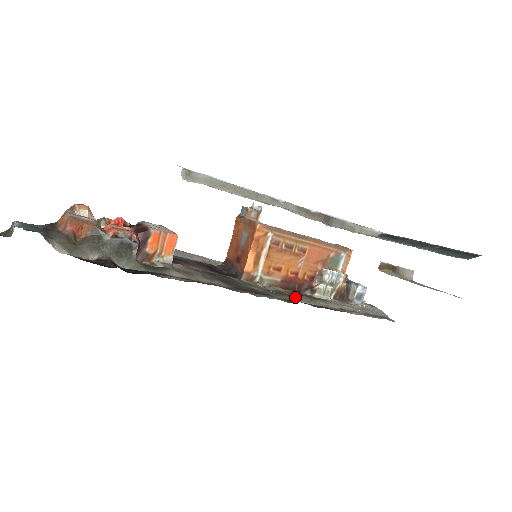
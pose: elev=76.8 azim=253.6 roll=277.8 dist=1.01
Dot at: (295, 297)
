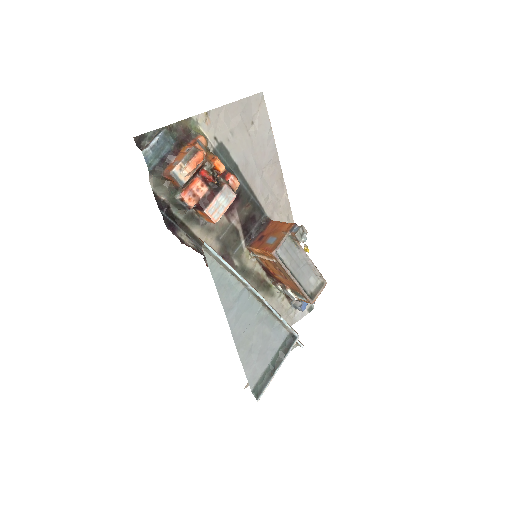
Dot at: (251, 282)
